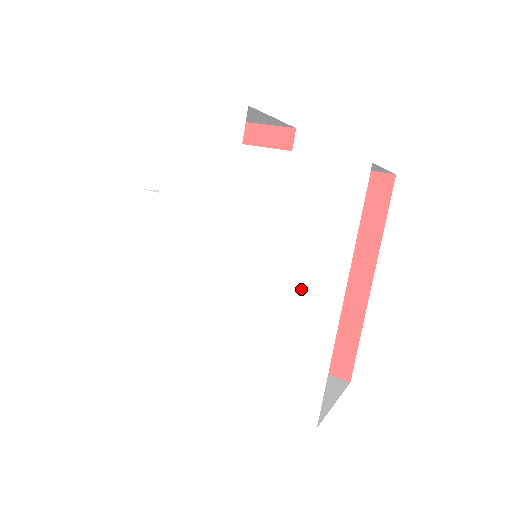
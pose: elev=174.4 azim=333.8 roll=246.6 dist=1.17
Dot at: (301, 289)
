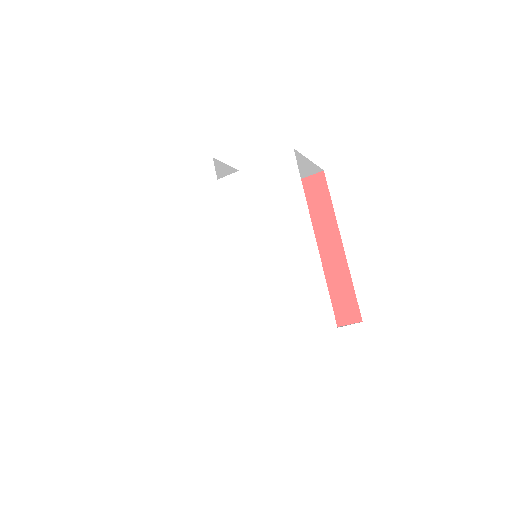
Dot at: (286, 242)
